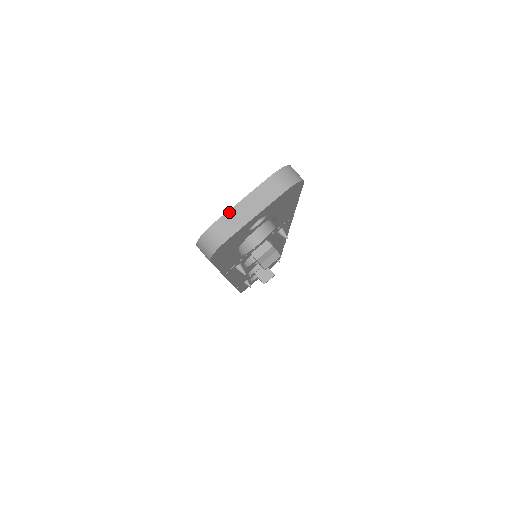
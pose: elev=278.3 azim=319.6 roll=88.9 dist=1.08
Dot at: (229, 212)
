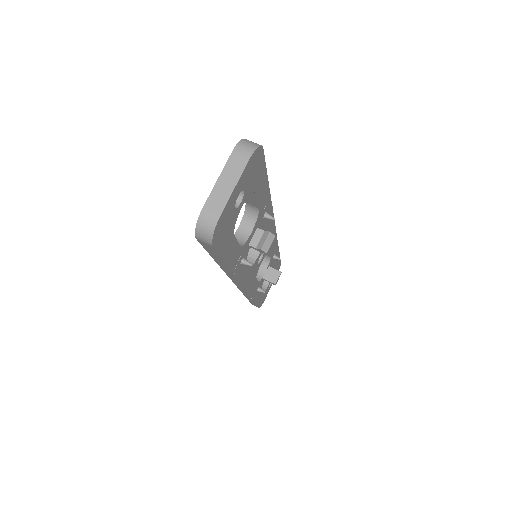
Dot at: (211, 195)
